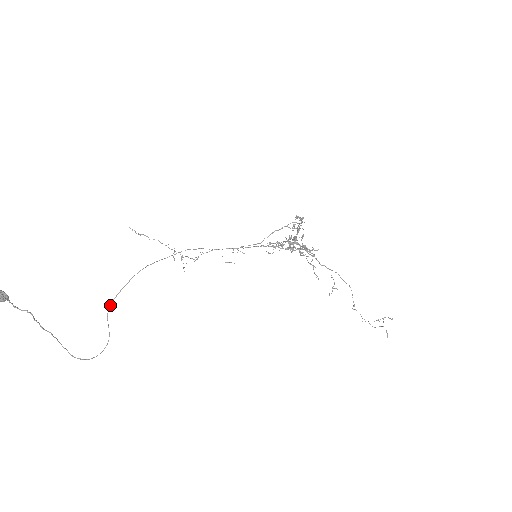
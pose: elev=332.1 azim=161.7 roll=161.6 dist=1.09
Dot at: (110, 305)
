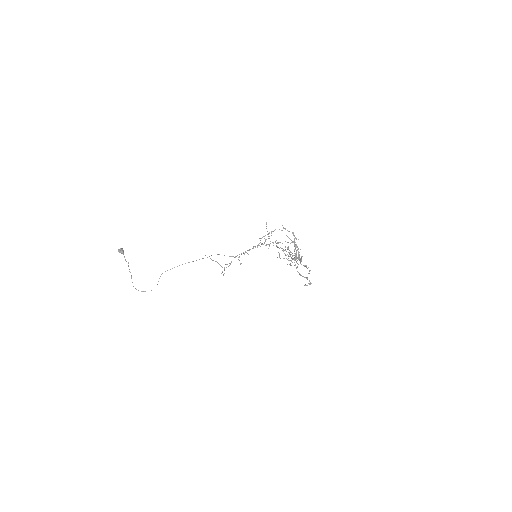
Dot at: (165, 271)
